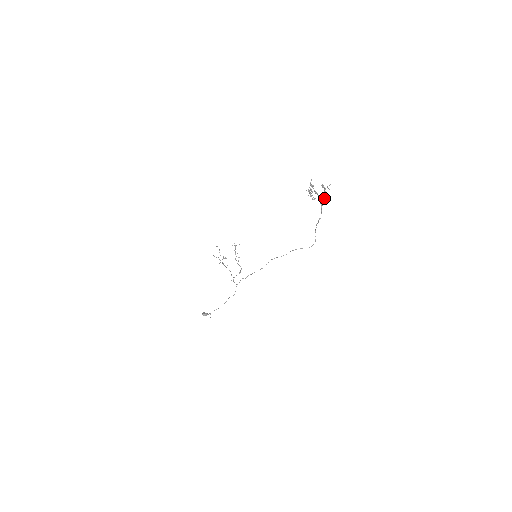
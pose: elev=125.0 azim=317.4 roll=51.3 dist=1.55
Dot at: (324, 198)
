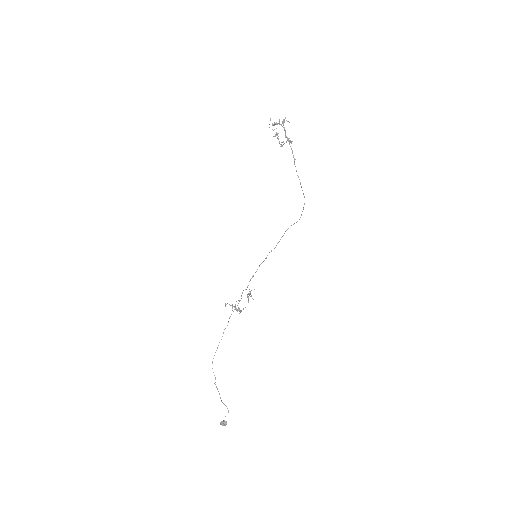
Dot at: occluded
